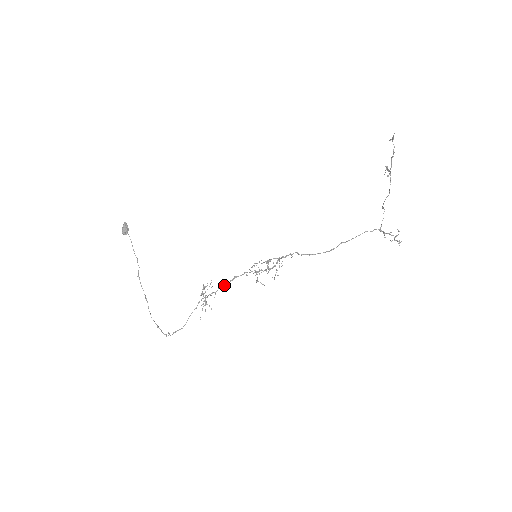
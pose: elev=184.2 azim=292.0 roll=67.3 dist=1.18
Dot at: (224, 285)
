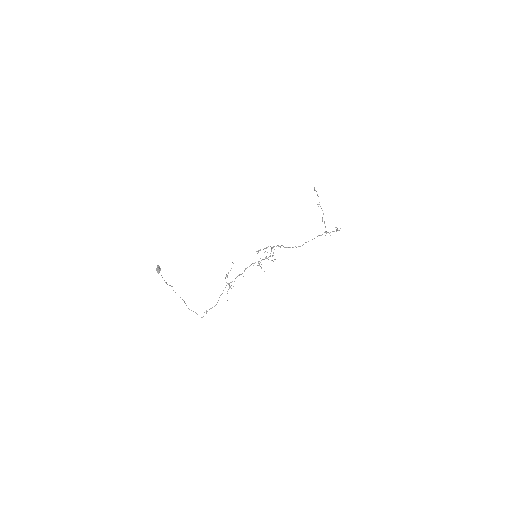
Dot at: occluded
